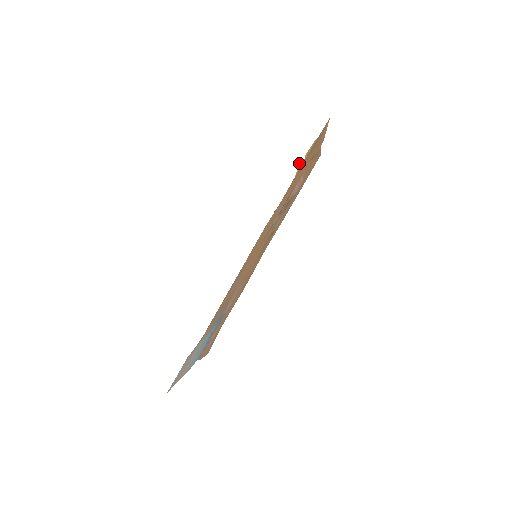
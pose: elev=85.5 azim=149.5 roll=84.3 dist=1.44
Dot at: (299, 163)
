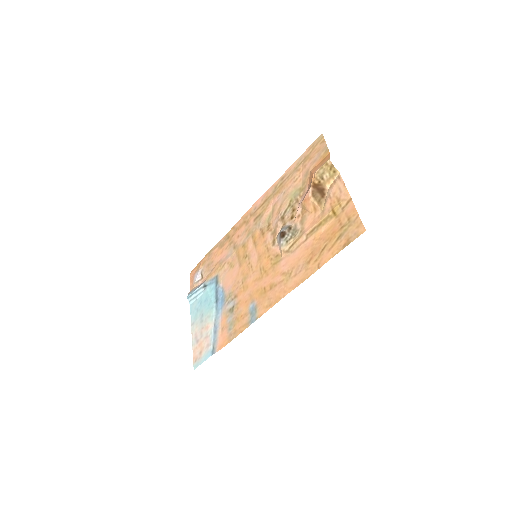
Dot at: (311, 191)
